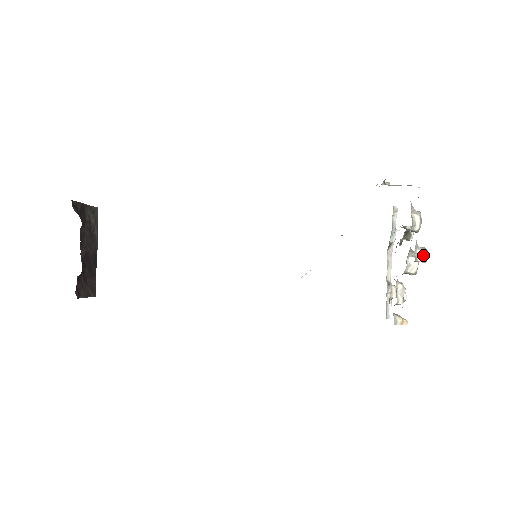
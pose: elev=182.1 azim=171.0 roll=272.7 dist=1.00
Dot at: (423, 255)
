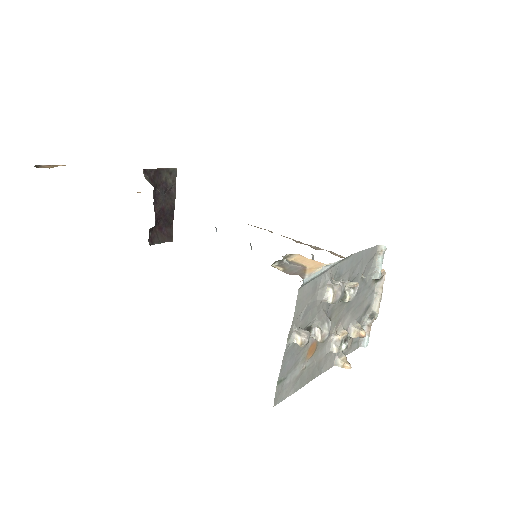
Dot at: (299, 340)
